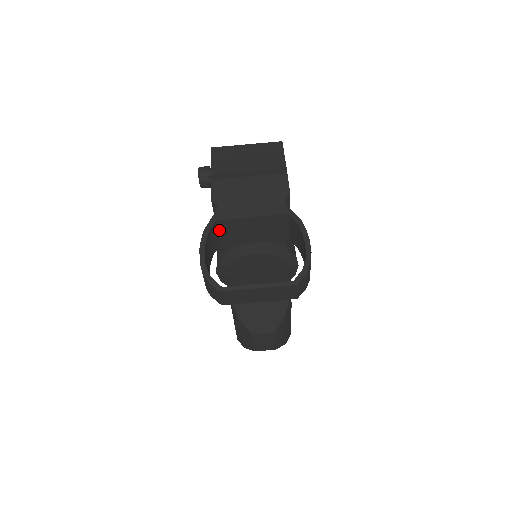
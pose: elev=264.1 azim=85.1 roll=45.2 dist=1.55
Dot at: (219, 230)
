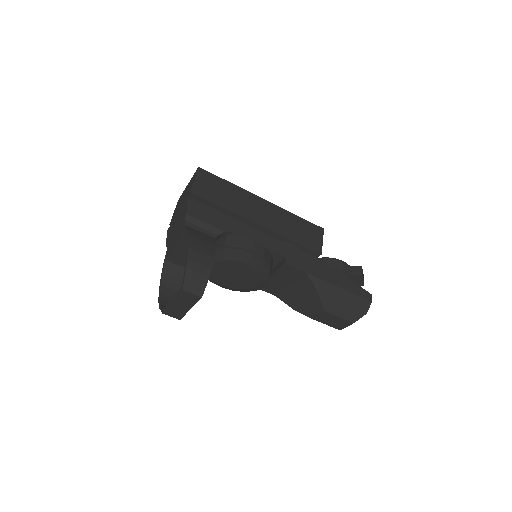
Dot at: (176, 263)
